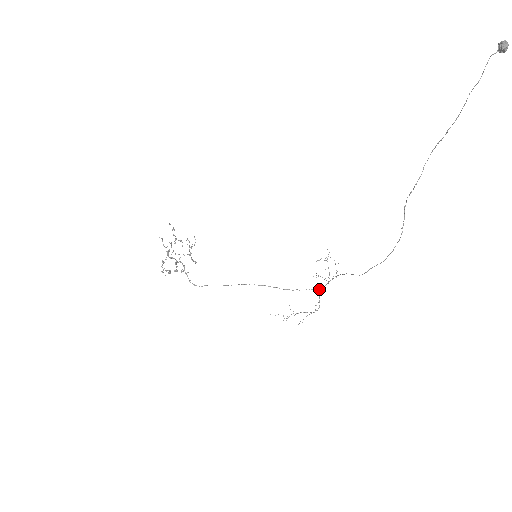
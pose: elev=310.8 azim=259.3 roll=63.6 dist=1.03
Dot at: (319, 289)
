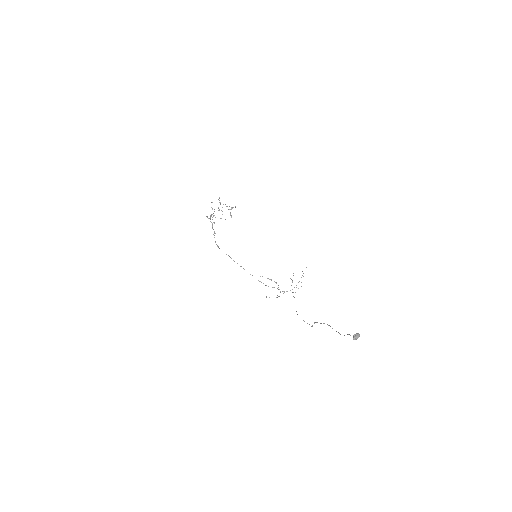
Dot at: (284, 291)
